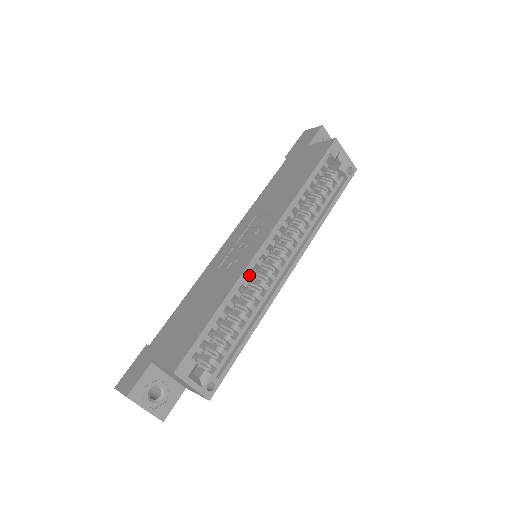
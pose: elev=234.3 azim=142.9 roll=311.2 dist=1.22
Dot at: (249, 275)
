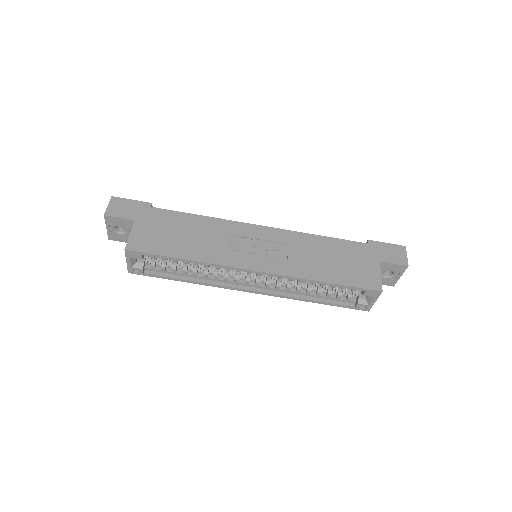
Dot at: occluded
